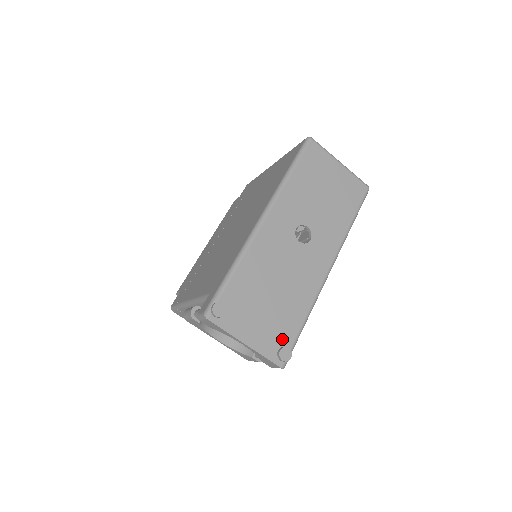
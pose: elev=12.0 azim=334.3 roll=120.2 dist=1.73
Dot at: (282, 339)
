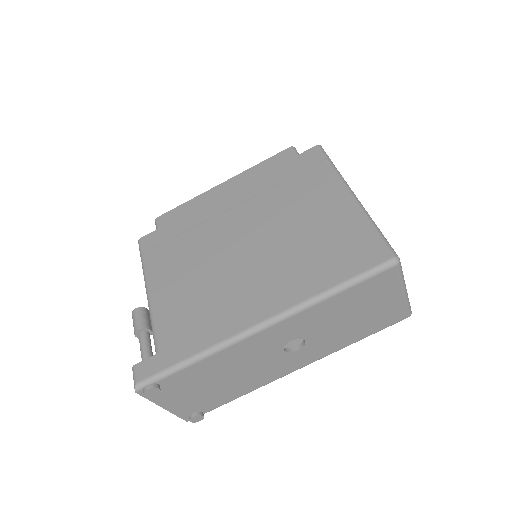
Dot at: (203, 407)
